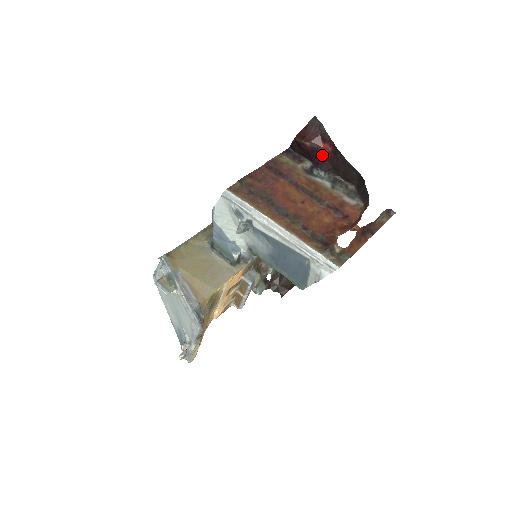
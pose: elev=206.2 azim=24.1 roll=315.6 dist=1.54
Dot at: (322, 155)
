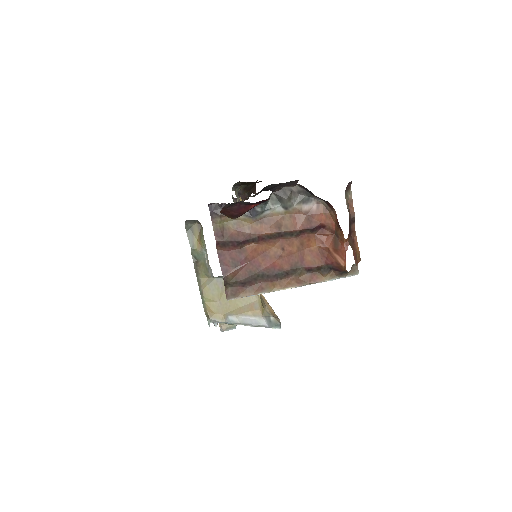
Dot at: occluded
